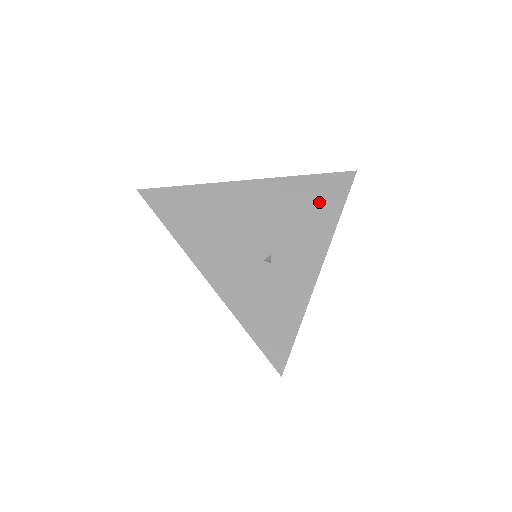
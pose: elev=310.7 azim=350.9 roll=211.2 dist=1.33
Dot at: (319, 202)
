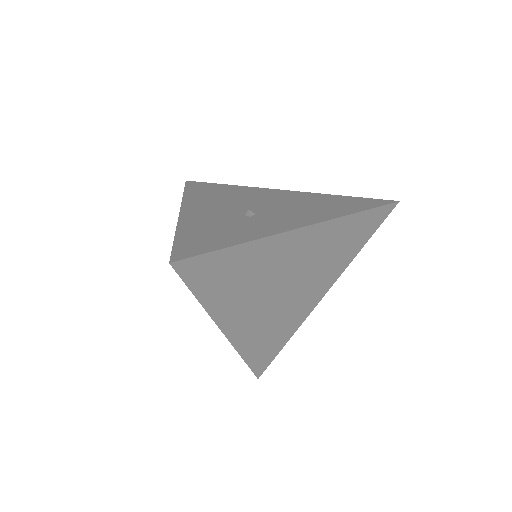
Dot at: (338, 205)
